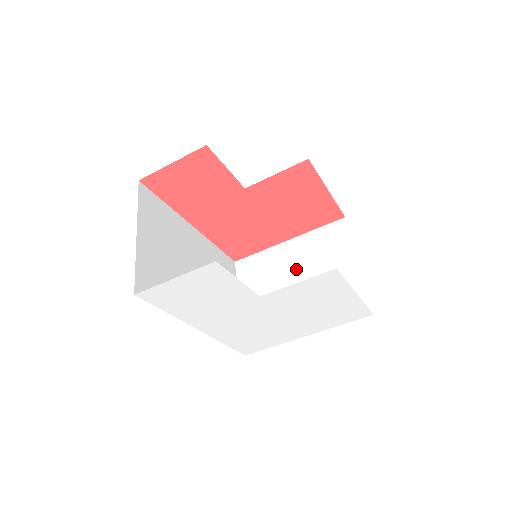
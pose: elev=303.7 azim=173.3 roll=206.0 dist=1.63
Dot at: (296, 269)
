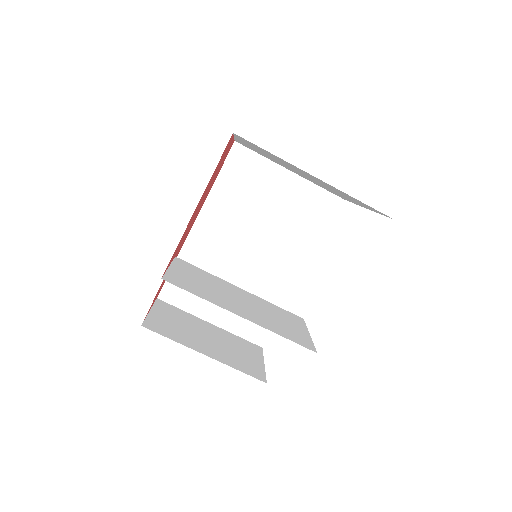
Dot at: occluded
